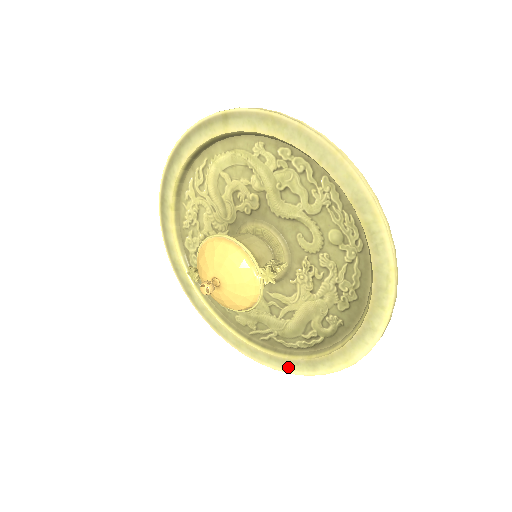
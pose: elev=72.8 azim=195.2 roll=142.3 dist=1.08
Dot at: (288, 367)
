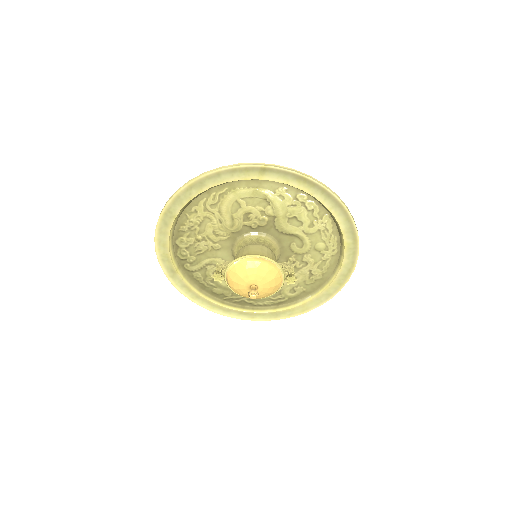
Dot at: (255, 317)
